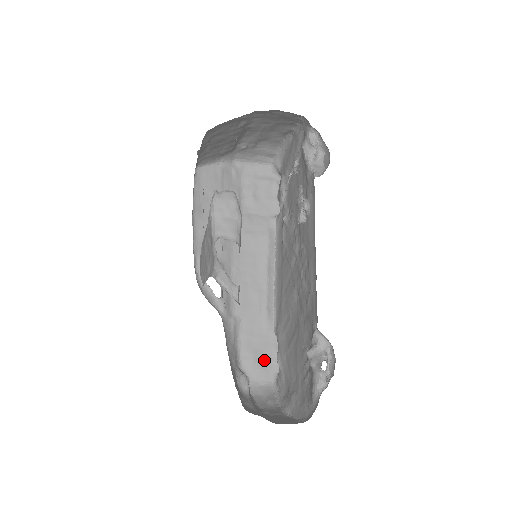
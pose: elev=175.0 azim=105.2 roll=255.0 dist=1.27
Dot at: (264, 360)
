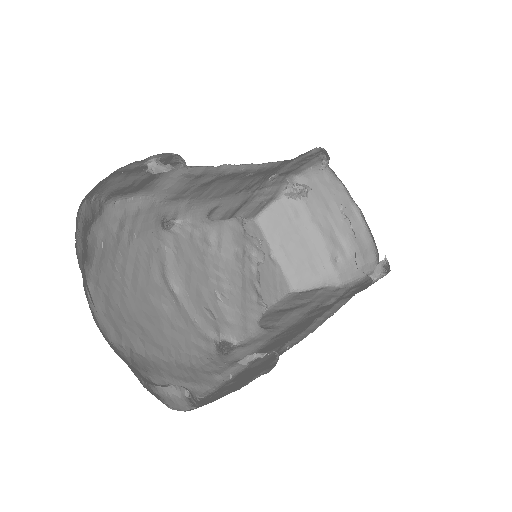
Dot at: (237, 384)
